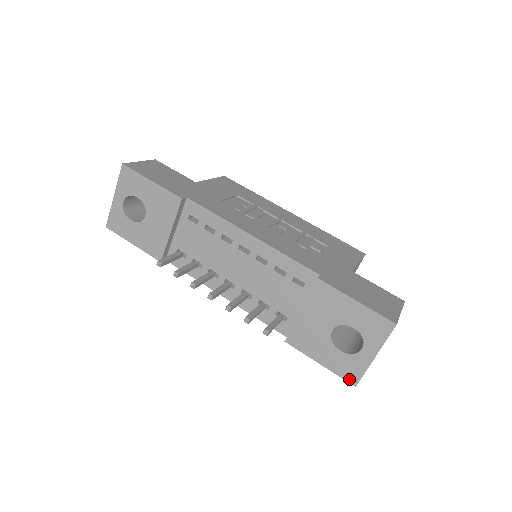
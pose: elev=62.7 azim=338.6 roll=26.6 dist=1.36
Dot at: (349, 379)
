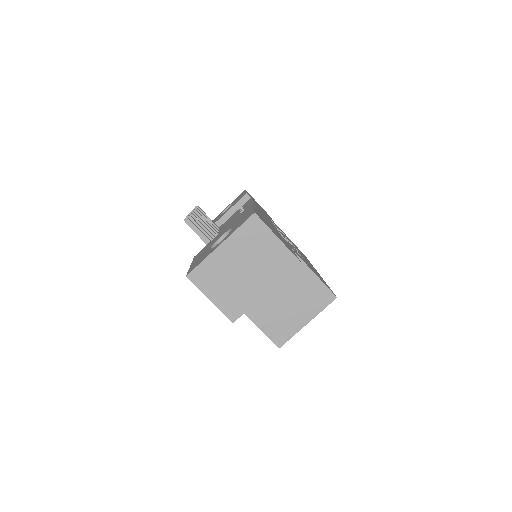
Dot at: (190, 271)
